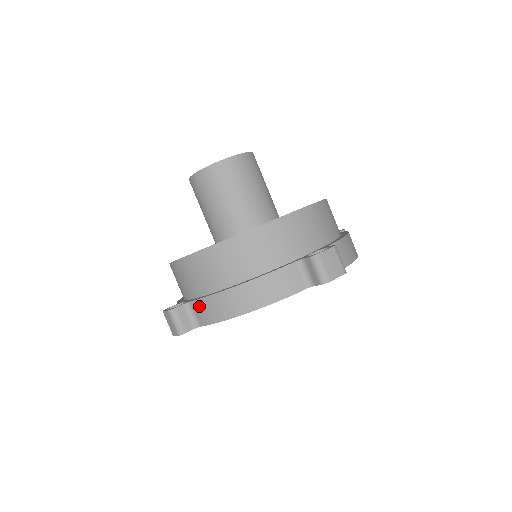
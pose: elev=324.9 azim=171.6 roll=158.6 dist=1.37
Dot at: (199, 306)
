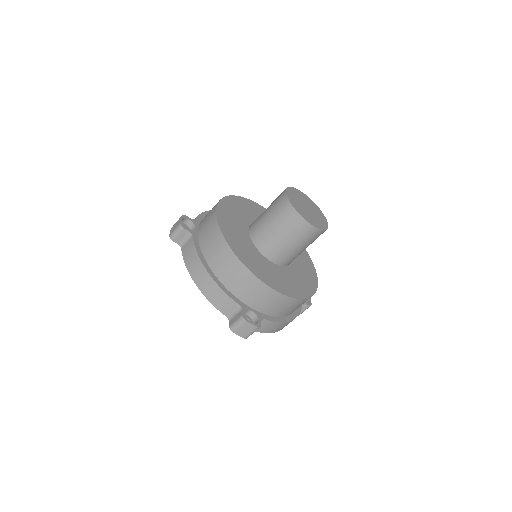
Dot at: (191, 245)
